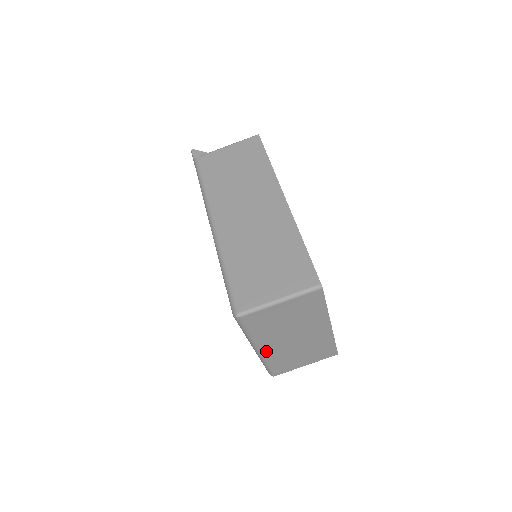
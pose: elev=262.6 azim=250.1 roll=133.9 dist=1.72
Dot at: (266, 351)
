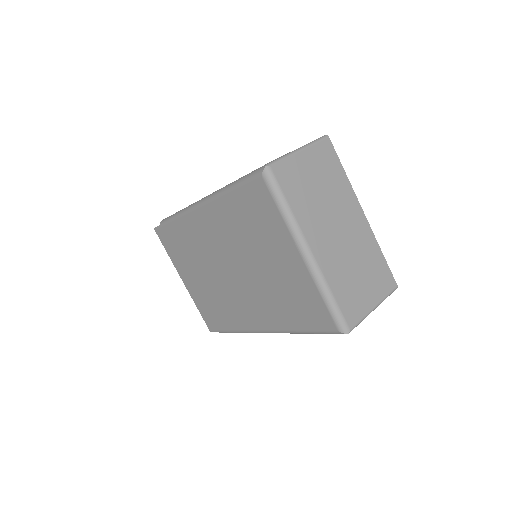
Dot at: (318, 255)
